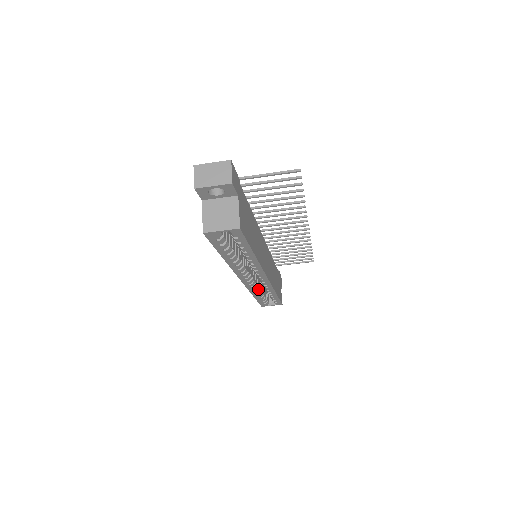
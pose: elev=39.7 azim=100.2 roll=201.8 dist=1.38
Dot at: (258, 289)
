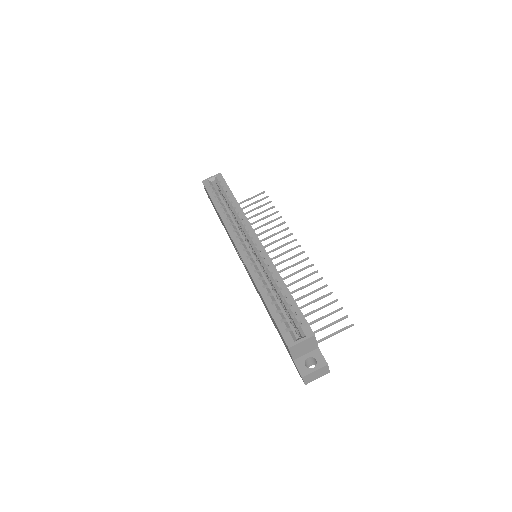
Dot at: (263, 281)
